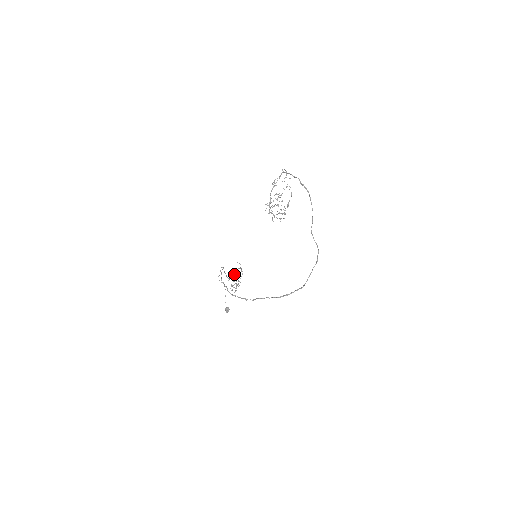
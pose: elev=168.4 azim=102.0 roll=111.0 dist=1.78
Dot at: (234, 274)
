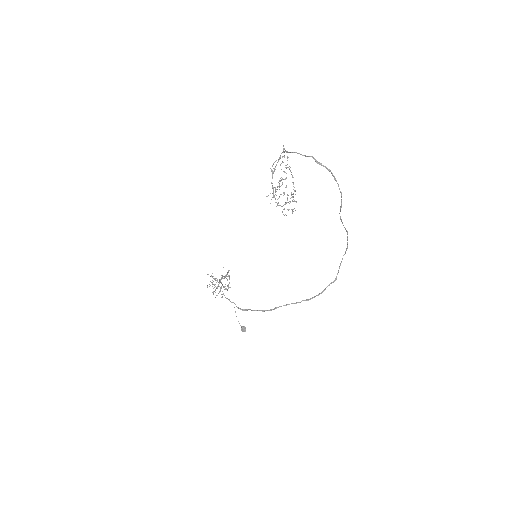
Dot at: (212, 276)
